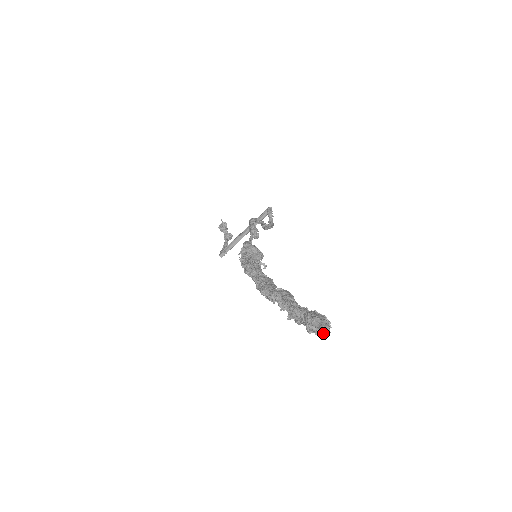
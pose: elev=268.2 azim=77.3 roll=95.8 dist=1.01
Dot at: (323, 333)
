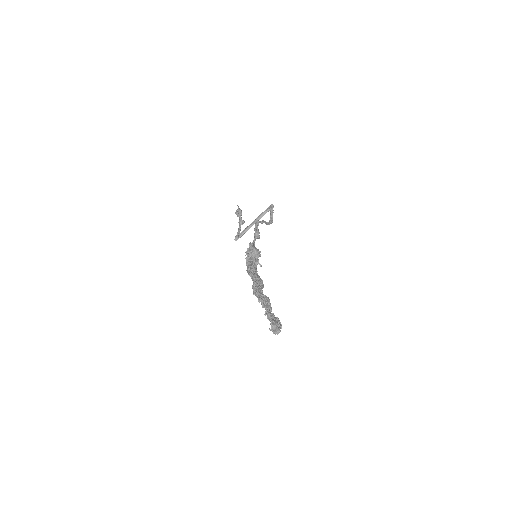
Dot at: occluded
